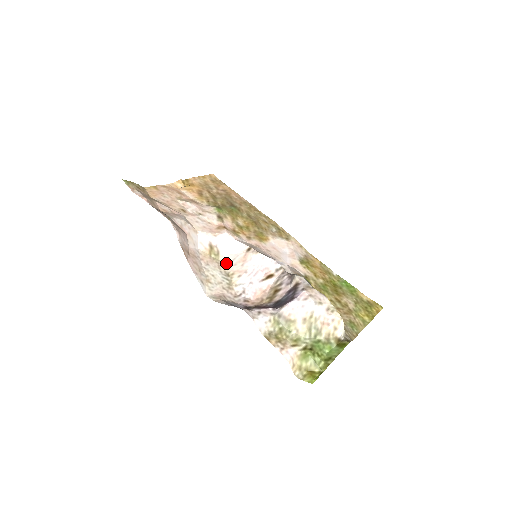
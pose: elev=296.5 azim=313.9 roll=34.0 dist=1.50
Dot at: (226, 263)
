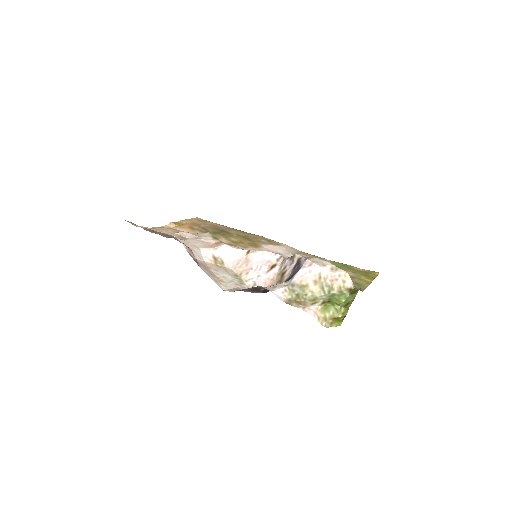
Dot at: (232, 268)
